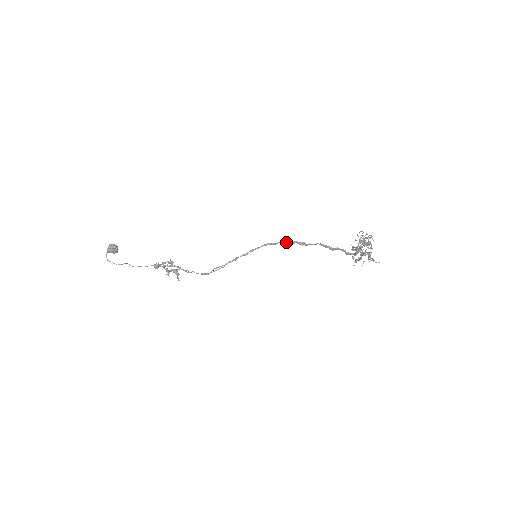
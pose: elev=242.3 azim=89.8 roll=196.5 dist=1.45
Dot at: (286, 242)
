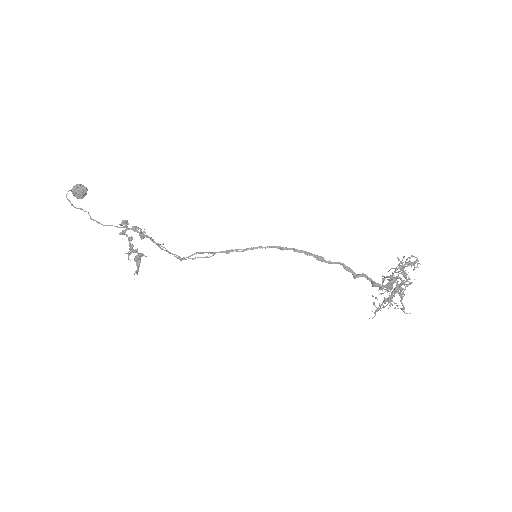
Dot at: (300, 251)
